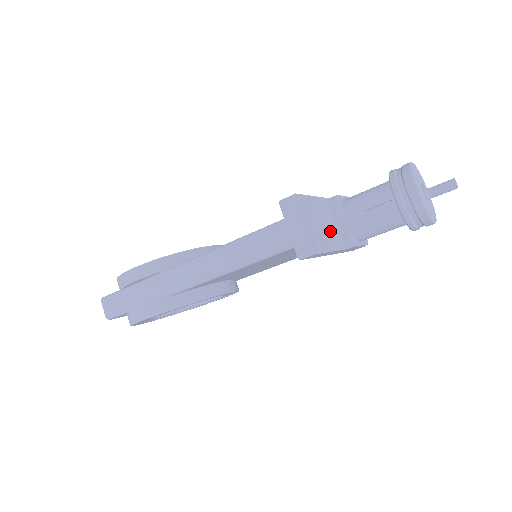
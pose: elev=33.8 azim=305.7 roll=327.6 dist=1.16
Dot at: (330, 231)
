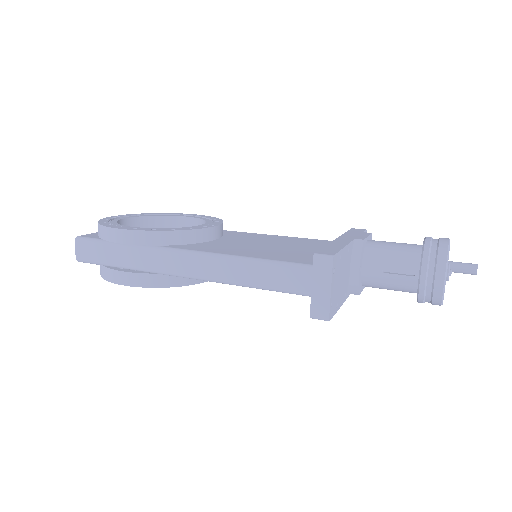
Dot at: (345, 282)
